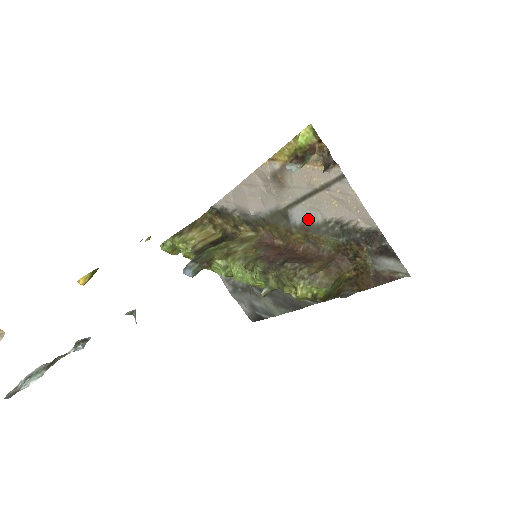
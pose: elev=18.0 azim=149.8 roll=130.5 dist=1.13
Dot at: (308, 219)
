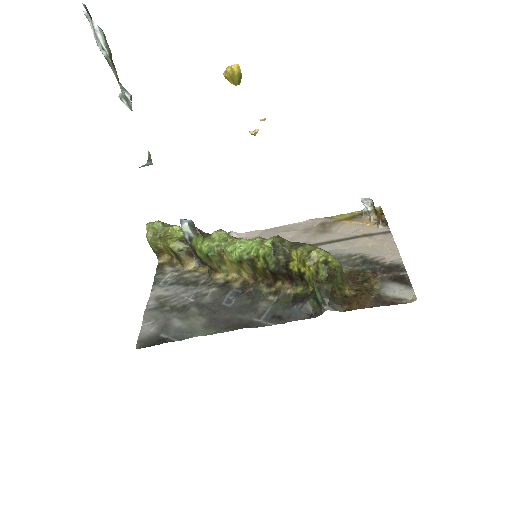
Dot at: (333, 252)
